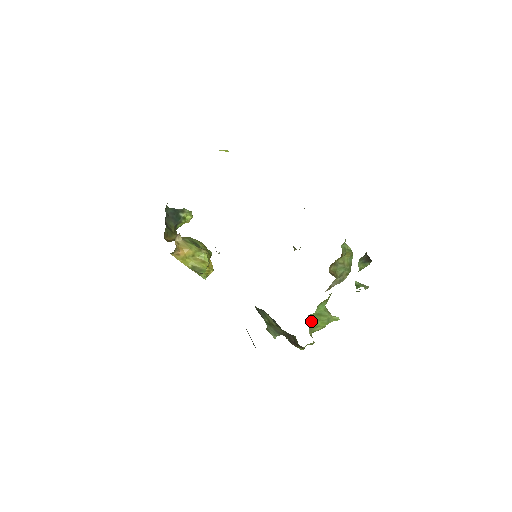
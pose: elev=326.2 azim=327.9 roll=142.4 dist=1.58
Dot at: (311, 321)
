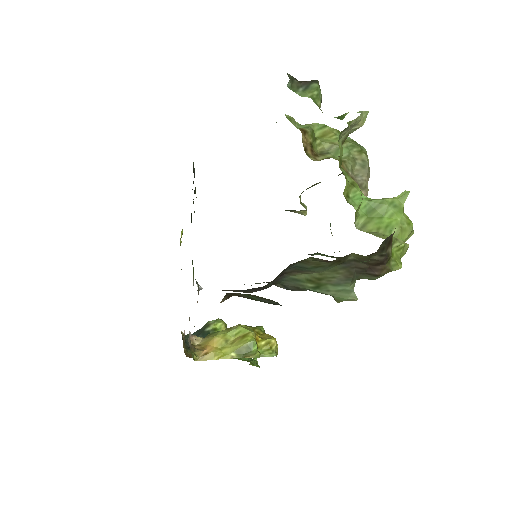
Dot at: (369, 228)
